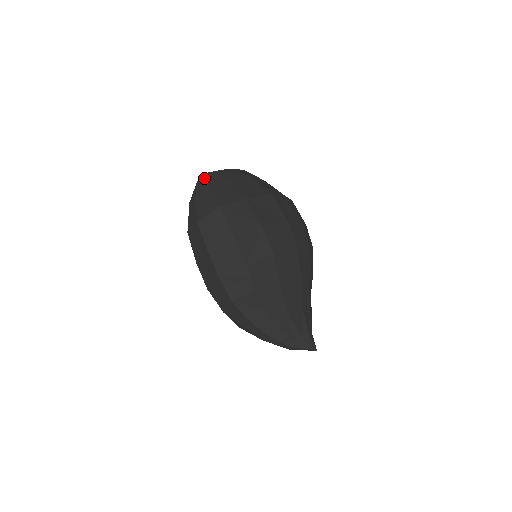
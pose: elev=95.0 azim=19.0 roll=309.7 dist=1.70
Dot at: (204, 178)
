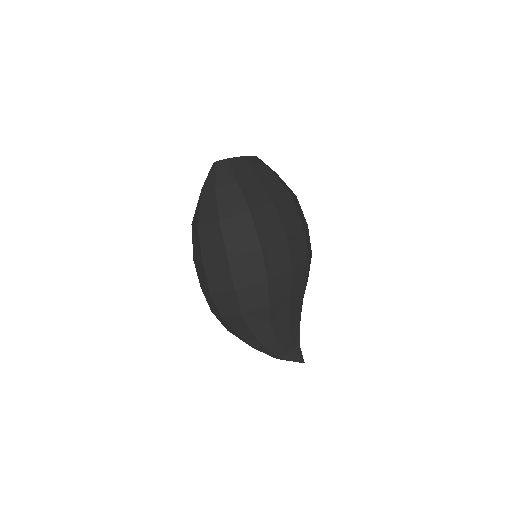
Dot at: (225, 165)
